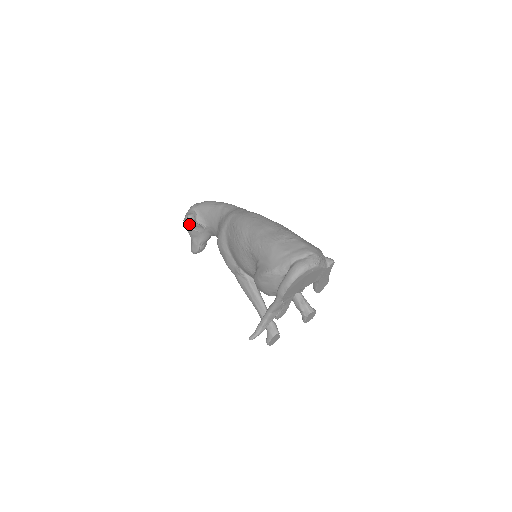
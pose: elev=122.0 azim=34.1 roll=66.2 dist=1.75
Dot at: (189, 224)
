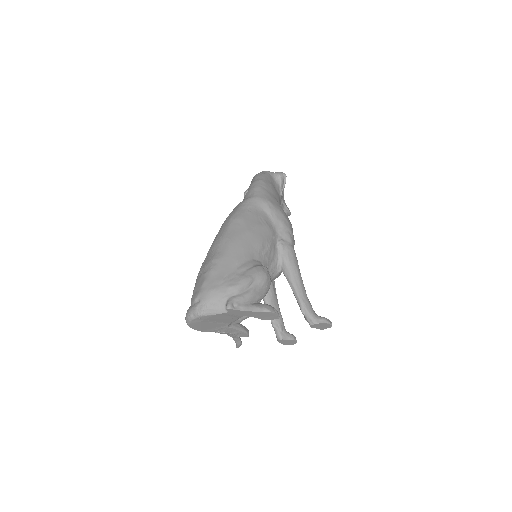
Dot at: occluded
